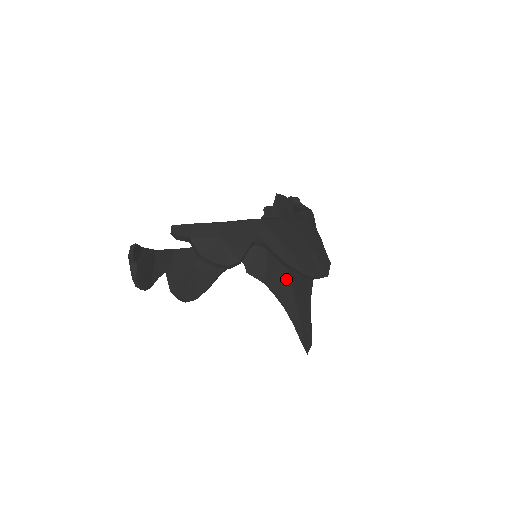
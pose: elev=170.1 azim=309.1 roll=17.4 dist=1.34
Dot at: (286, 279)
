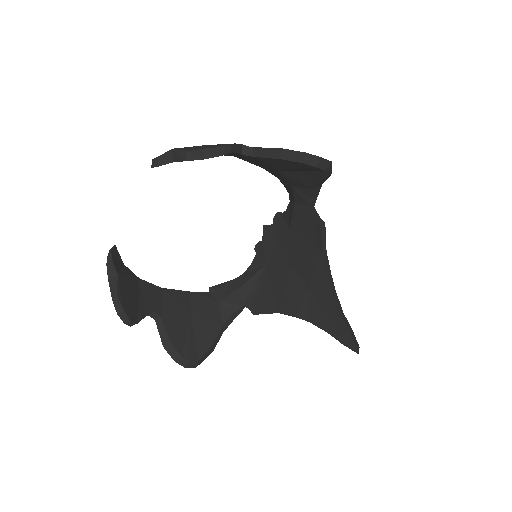
Dot at: (299, 288)
